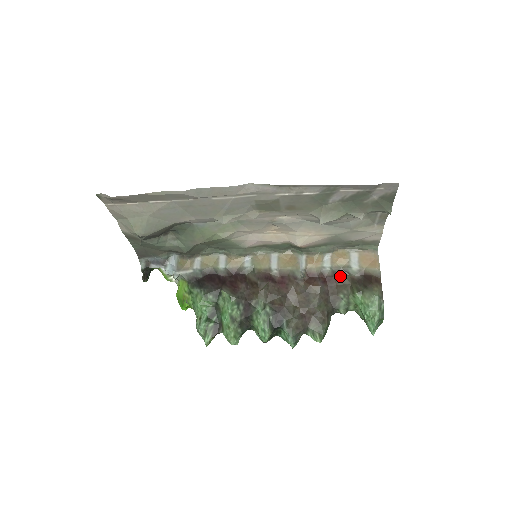
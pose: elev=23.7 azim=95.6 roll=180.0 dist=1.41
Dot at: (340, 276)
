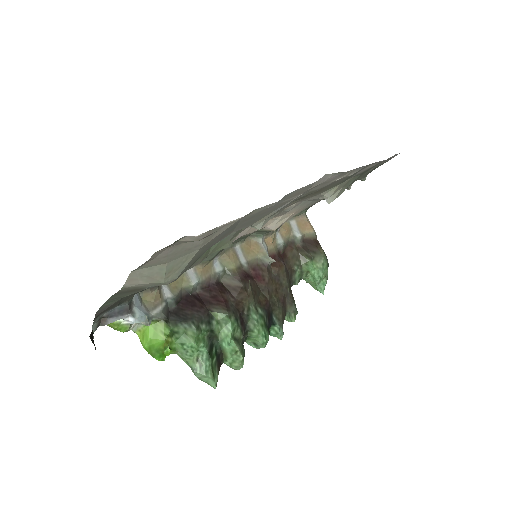
Dot at: (290, 249)
